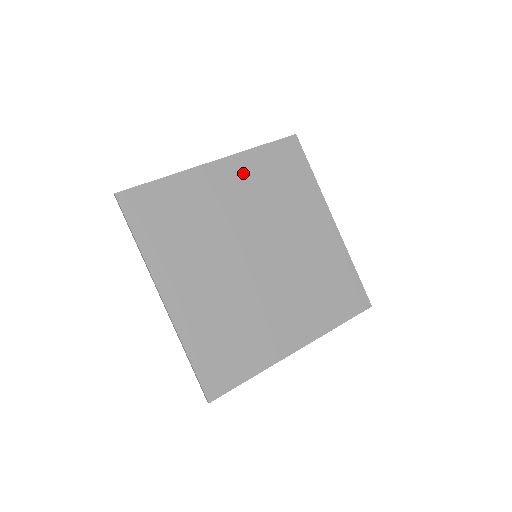
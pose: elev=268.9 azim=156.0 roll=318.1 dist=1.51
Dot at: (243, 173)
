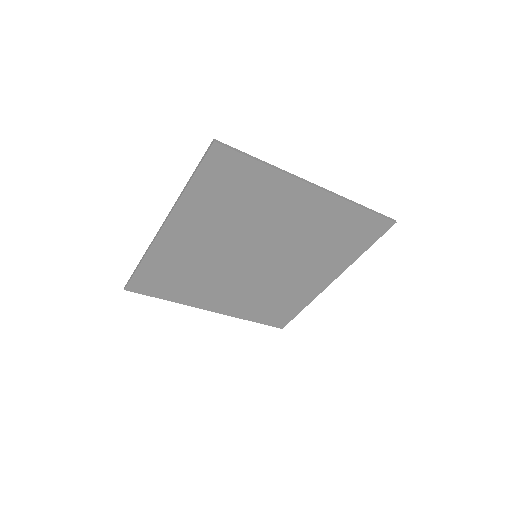
Dot at: (194, 216)
